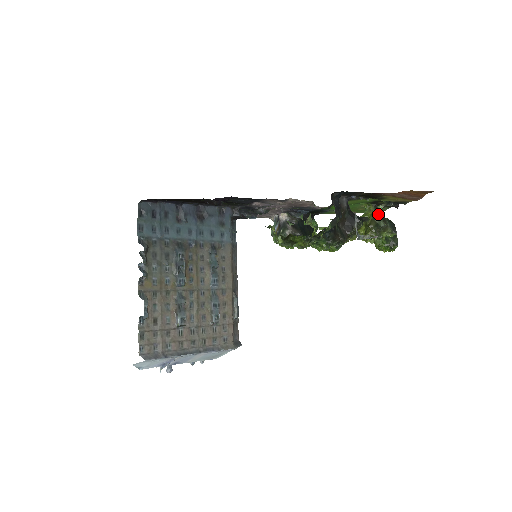
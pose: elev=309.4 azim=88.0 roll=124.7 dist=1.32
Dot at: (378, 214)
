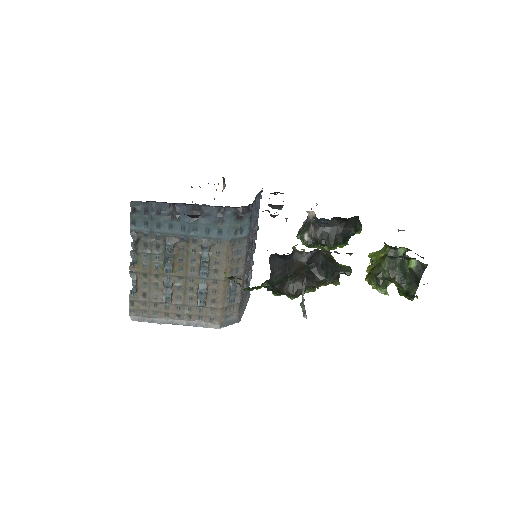
Dot at: (390, 260)
